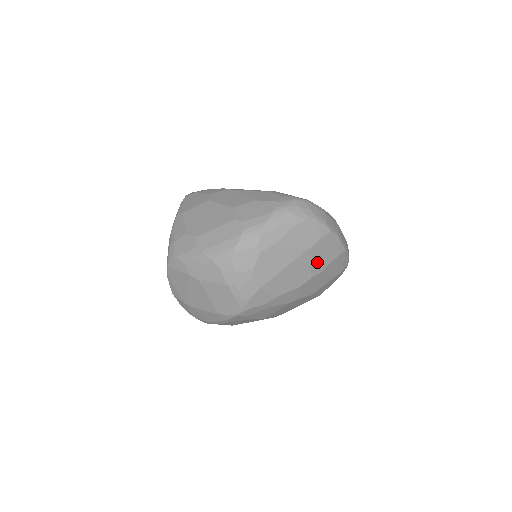
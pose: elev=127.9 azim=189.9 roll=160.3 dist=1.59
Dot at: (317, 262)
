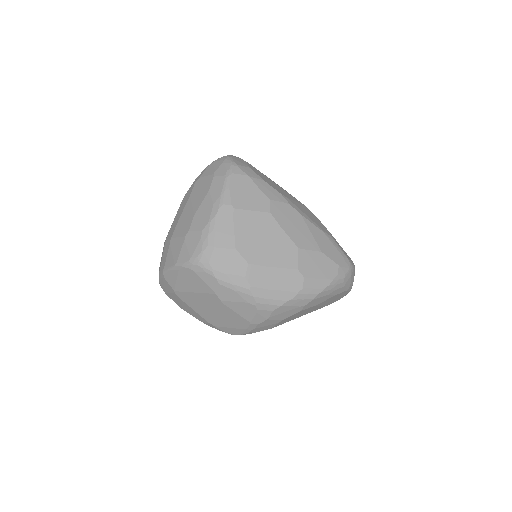
Dot at: occluded
